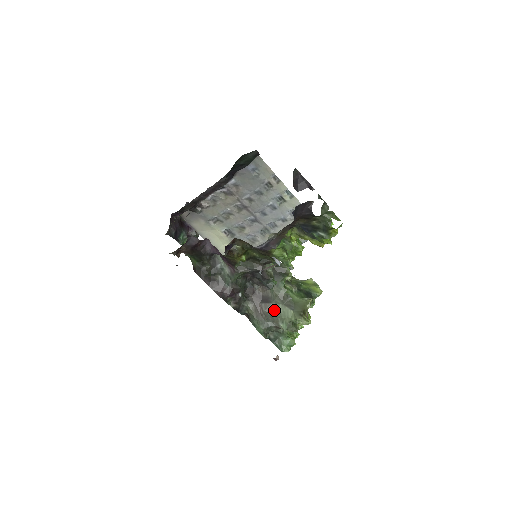
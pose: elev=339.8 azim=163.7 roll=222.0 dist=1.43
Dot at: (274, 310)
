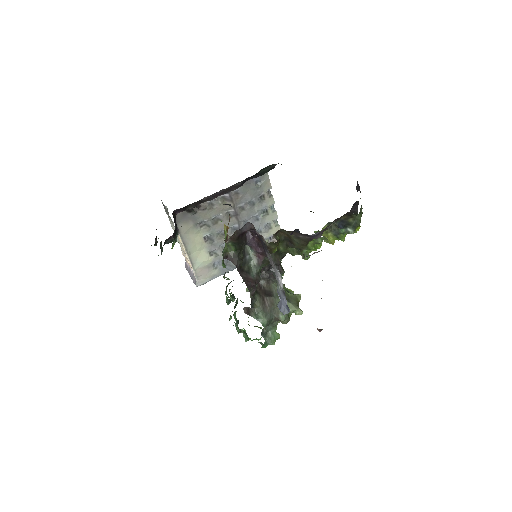
Dot at: (276, 303)
